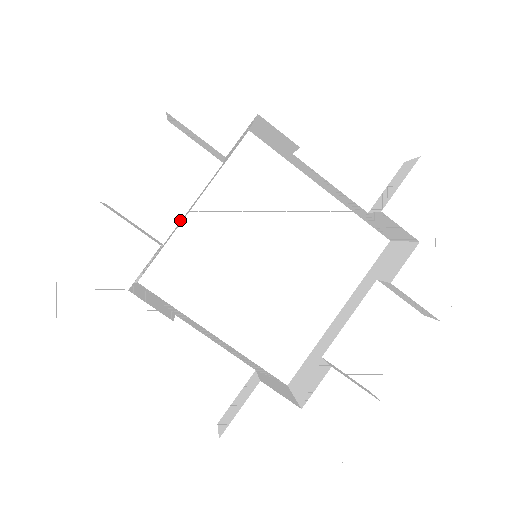
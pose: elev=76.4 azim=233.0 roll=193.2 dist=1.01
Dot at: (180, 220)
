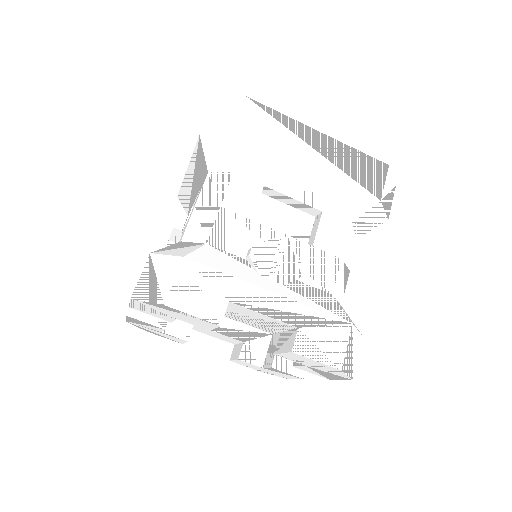
Dot at: occluded
